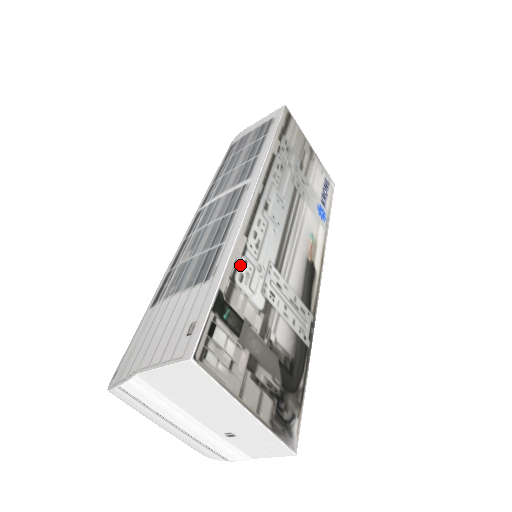
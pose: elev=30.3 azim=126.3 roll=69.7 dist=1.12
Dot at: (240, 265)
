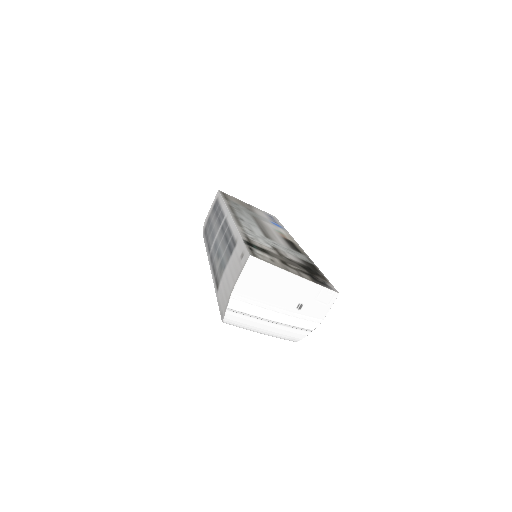
Dot at: (247, 235)
